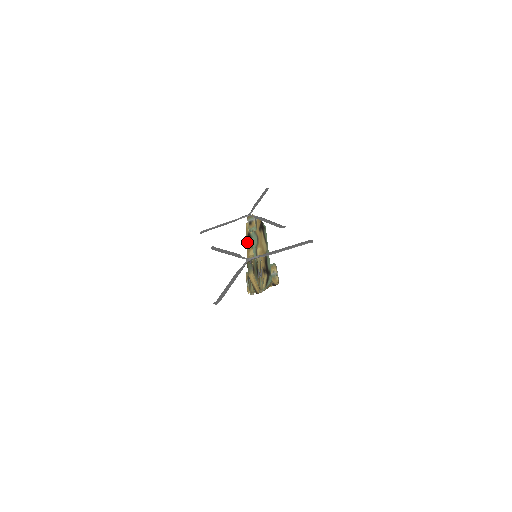
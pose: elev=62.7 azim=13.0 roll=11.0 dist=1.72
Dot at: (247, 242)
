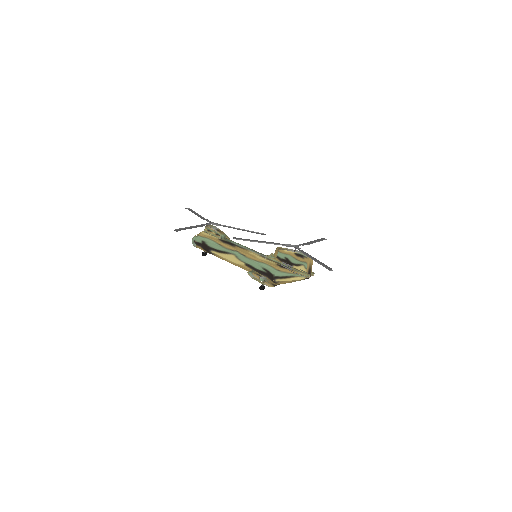
Dot at: (231, 246)
